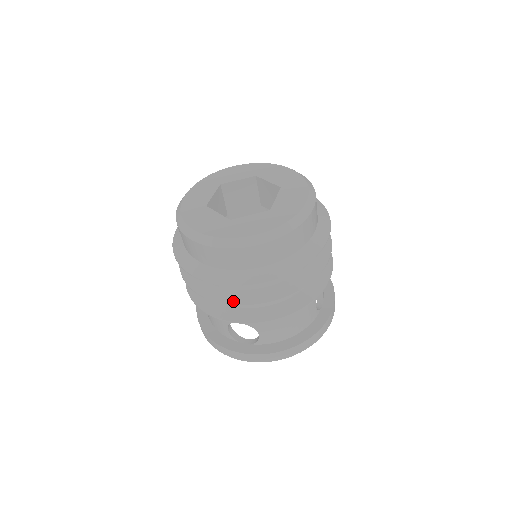
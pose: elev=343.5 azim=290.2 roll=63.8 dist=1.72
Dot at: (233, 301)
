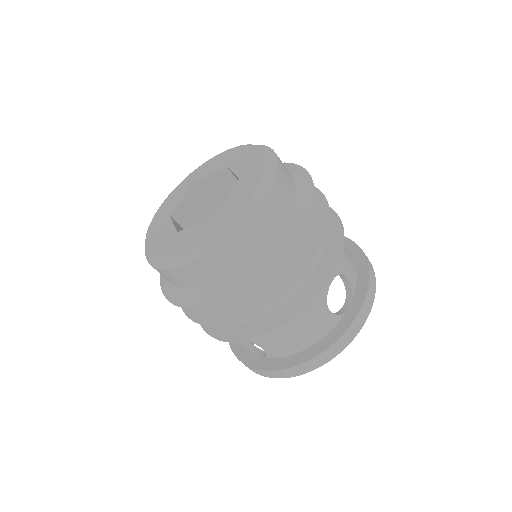
Dot at: (204, 320)
